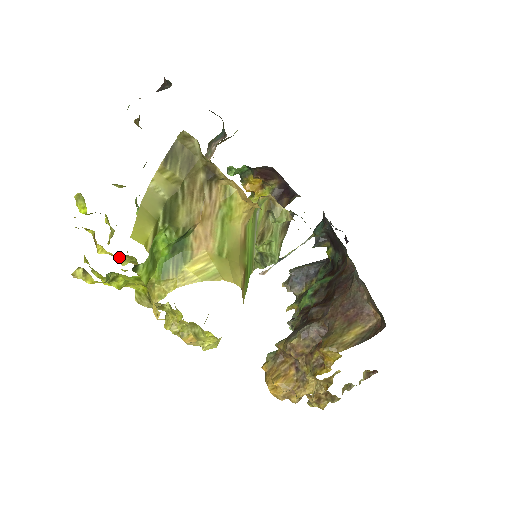
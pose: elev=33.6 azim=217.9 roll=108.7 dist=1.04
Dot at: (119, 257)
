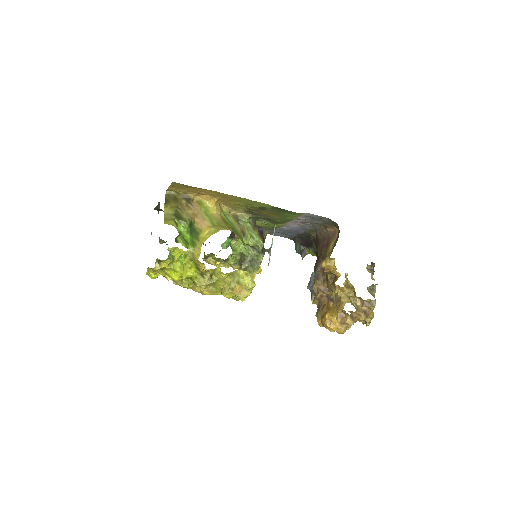
Dot at: (181, 282)
